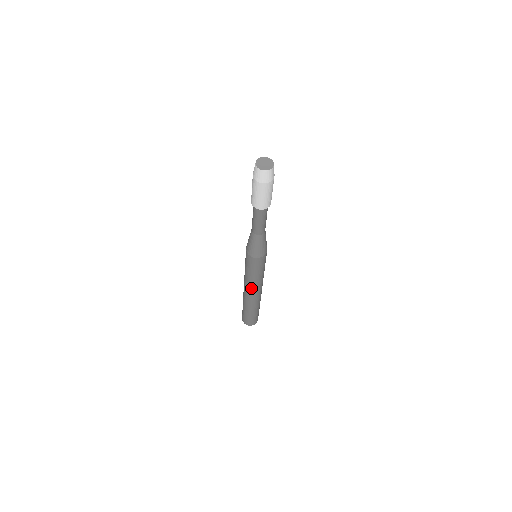
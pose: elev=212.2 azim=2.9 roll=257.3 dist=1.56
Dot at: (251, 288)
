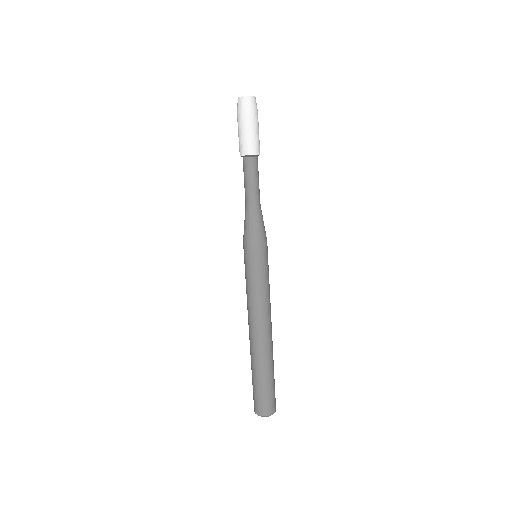
Dot at: (256, 314)
